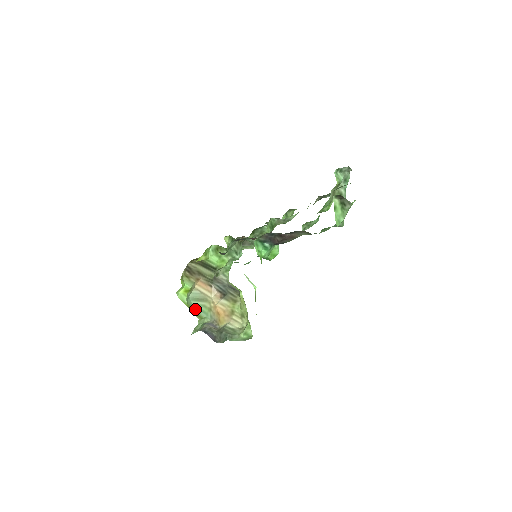
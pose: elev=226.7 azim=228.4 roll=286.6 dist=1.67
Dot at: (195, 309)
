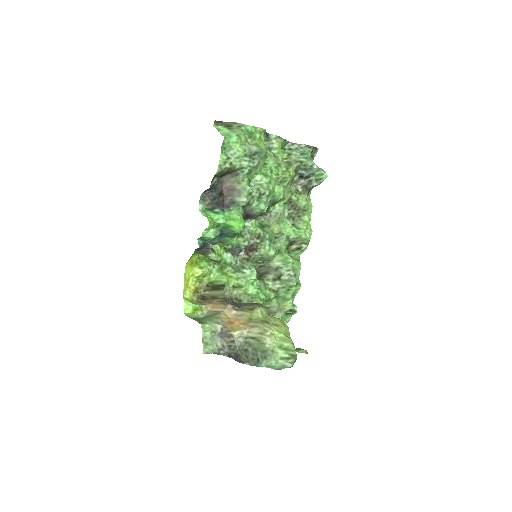
Dot at: (201, 320)
